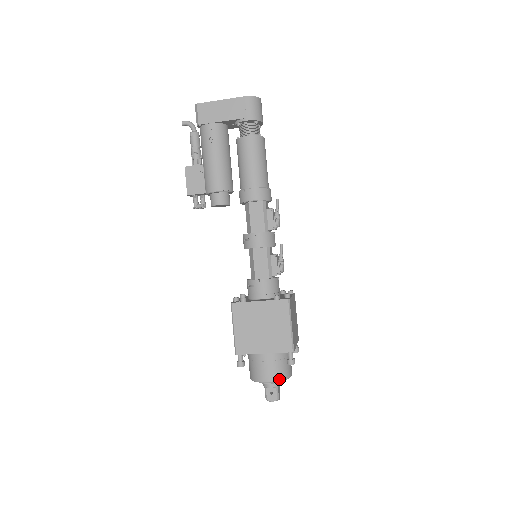
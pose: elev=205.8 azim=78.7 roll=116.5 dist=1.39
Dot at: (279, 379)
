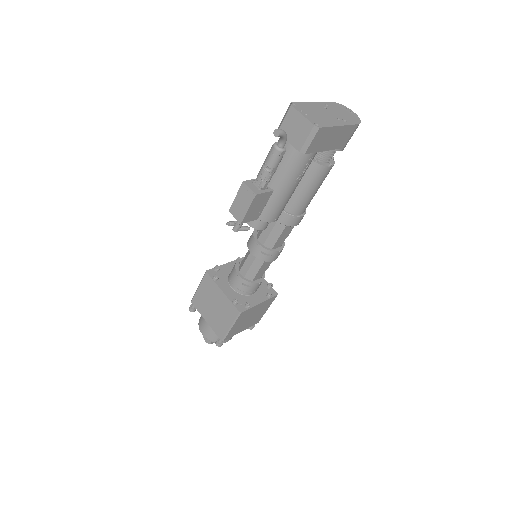
Dot at: occluded
